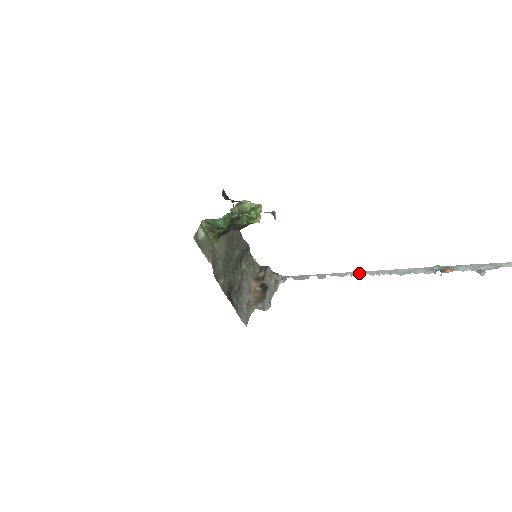
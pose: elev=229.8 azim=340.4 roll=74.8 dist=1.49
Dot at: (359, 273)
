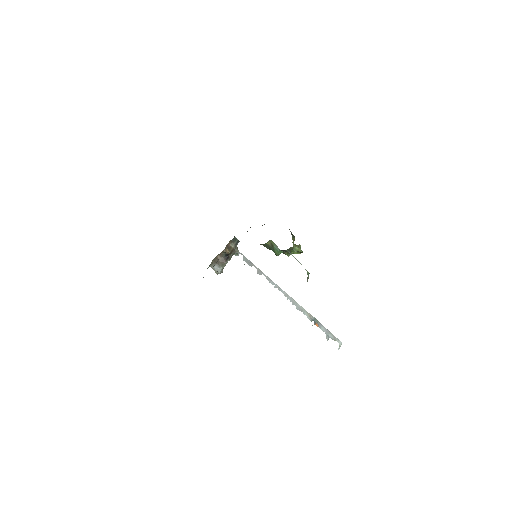
Dot at: (280, 289)
